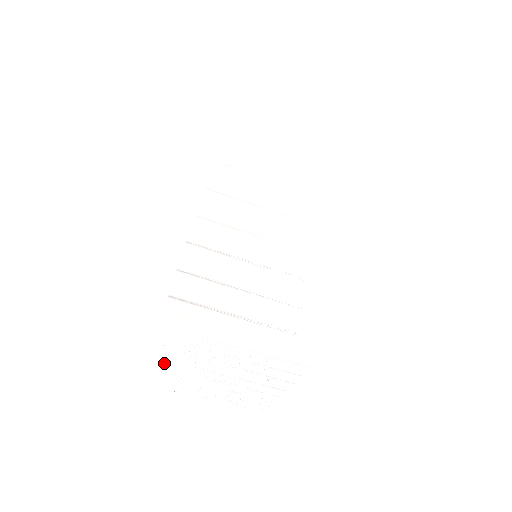
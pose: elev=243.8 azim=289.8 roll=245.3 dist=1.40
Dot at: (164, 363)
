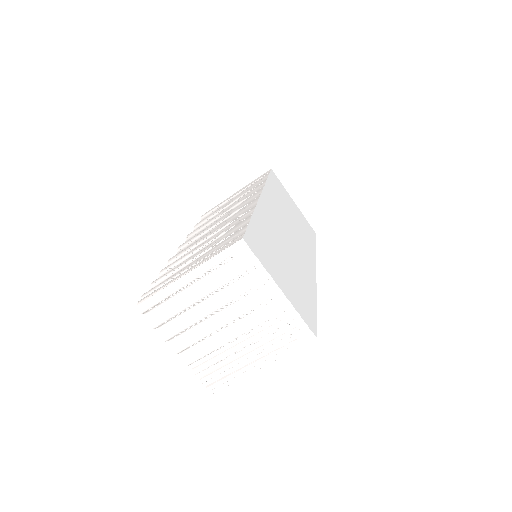
Dot at: (185, 346)
